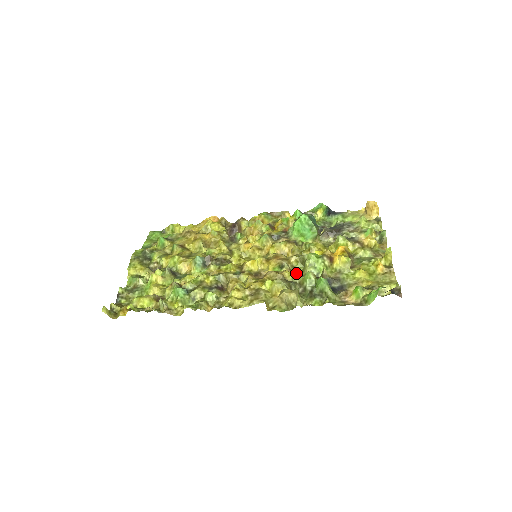
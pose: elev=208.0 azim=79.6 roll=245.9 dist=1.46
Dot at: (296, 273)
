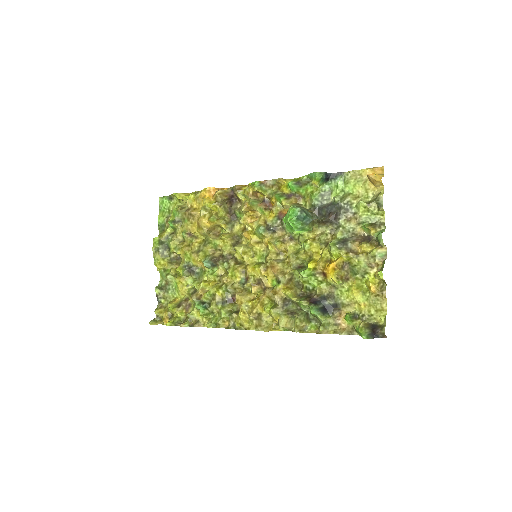
Dot at: (291, 296)
